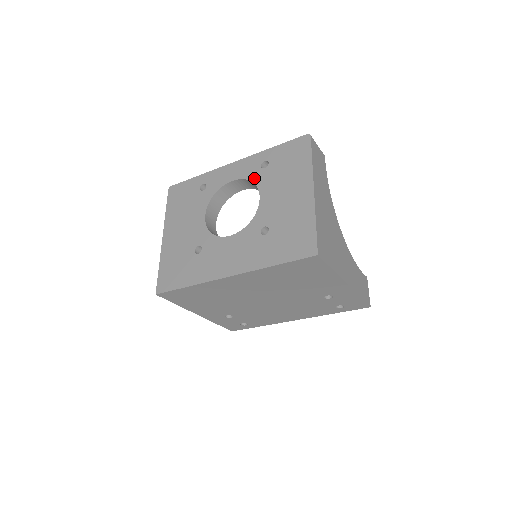
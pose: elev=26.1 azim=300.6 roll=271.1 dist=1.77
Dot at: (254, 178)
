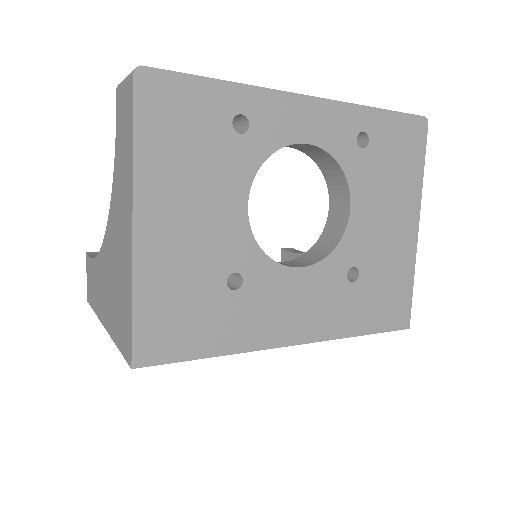
Dot at: (345, 160)
